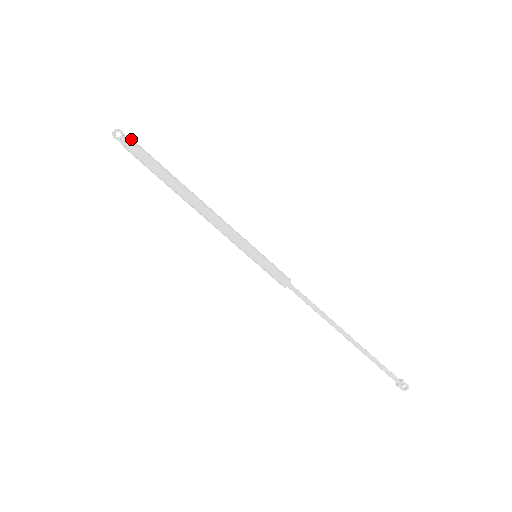
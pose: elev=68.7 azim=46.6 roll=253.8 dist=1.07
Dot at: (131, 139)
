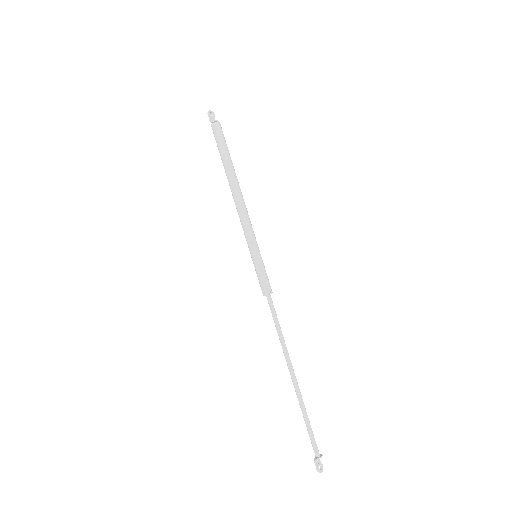
Dot at: (218, 123)
